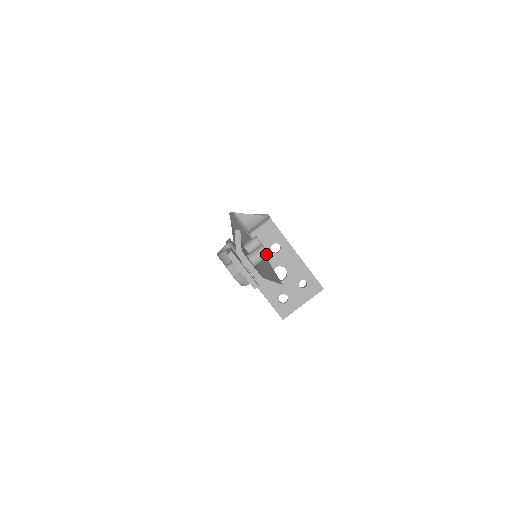
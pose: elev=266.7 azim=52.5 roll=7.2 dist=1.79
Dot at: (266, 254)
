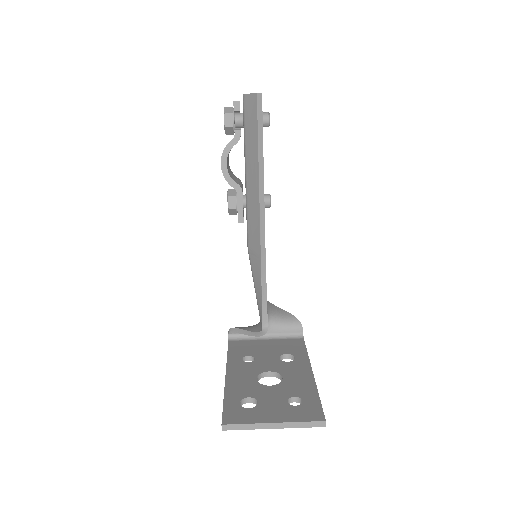
Dot at: (267, 113)
